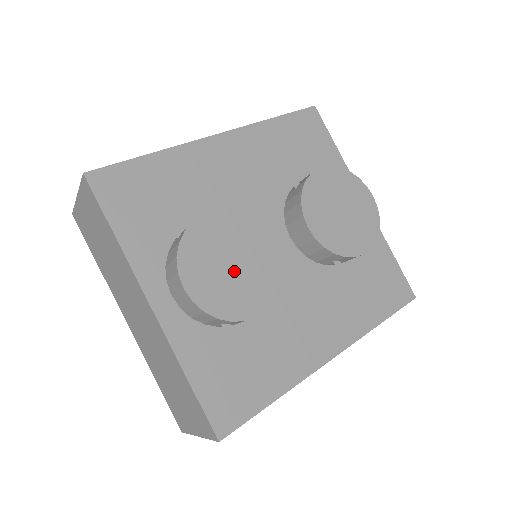
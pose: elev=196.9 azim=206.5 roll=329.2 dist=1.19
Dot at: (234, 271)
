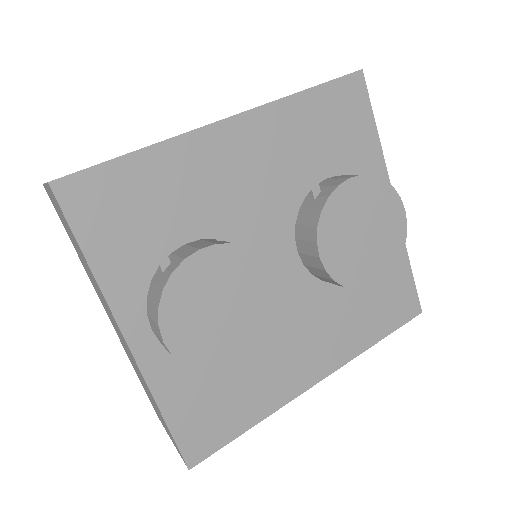
Dot at: (225, 317)
